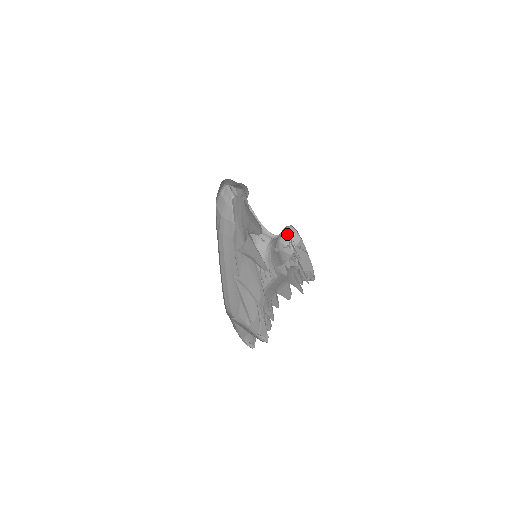
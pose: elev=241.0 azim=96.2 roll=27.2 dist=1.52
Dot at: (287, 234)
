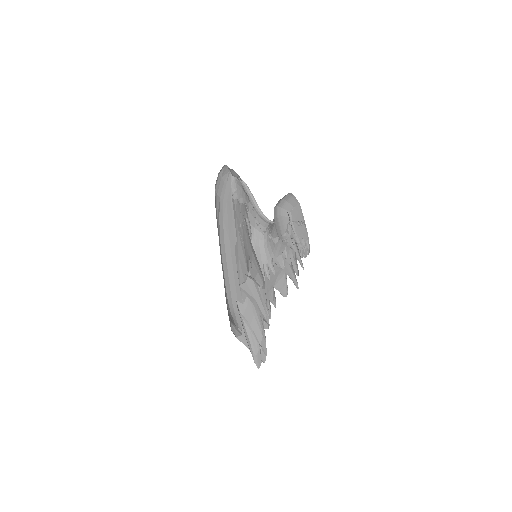
Dot at: (285, 199)
